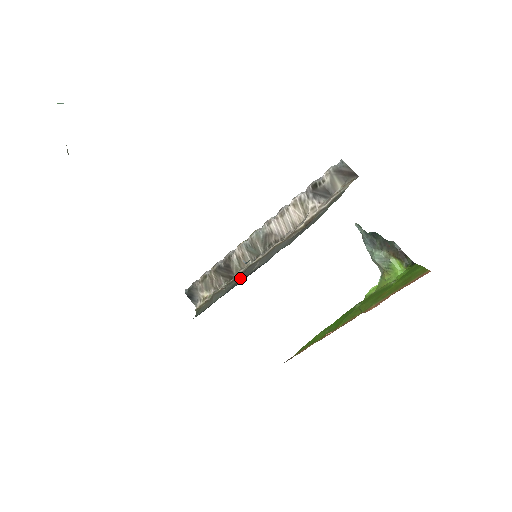
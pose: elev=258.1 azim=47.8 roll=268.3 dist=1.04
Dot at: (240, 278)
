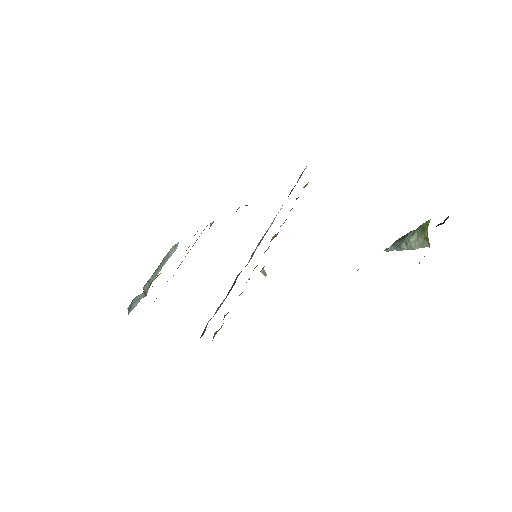
Dot at: occluded
